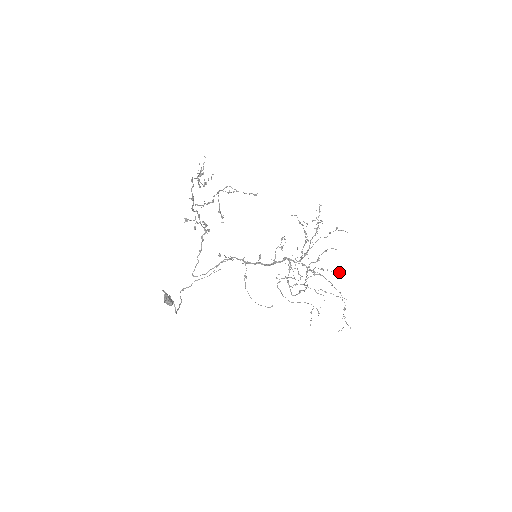
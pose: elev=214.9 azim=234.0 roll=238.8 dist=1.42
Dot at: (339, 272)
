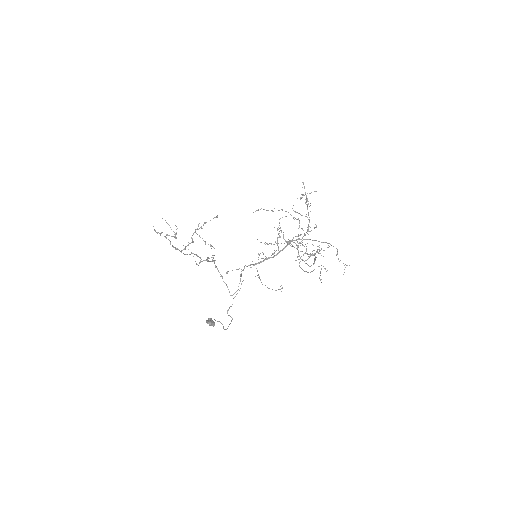
Dot at: occluded
